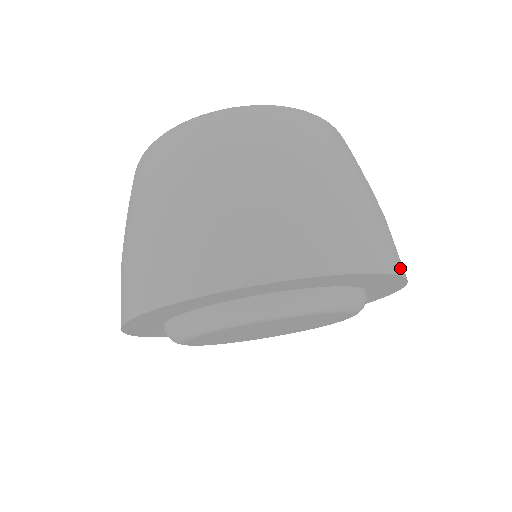
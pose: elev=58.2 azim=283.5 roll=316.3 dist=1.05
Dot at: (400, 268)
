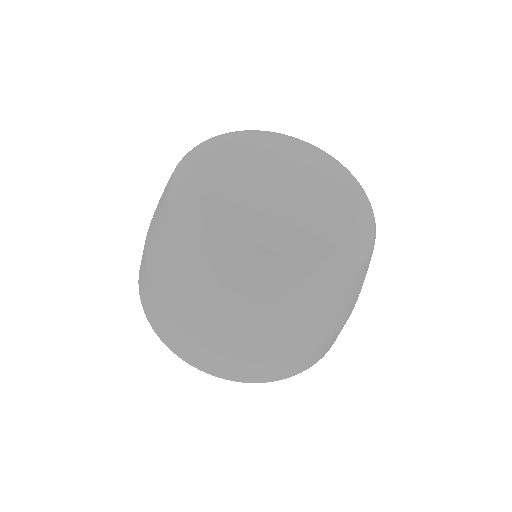
Dot at: occluded
